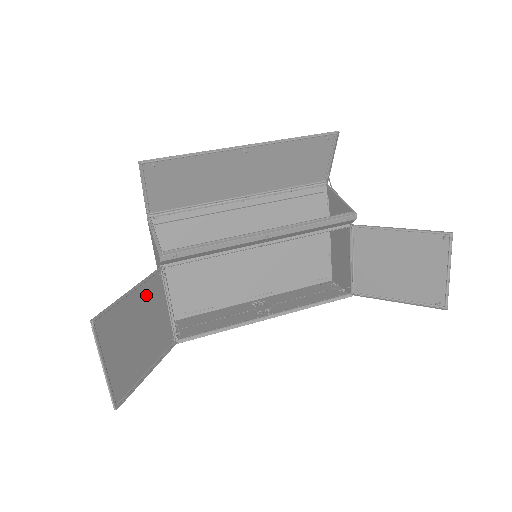
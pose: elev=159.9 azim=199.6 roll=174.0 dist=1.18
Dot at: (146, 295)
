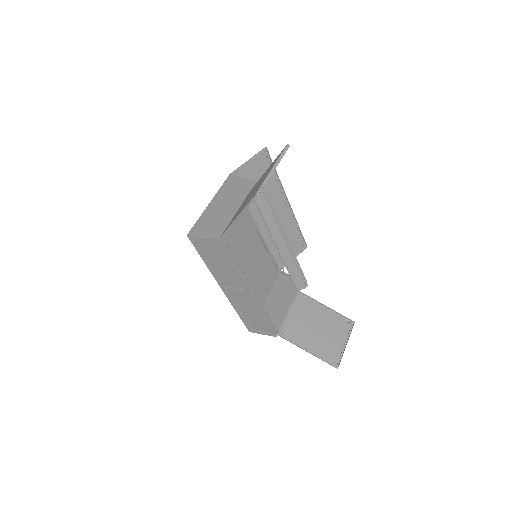
Dot at: occluded
